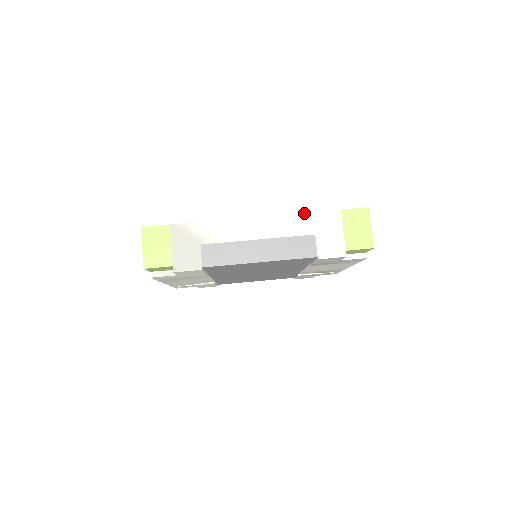
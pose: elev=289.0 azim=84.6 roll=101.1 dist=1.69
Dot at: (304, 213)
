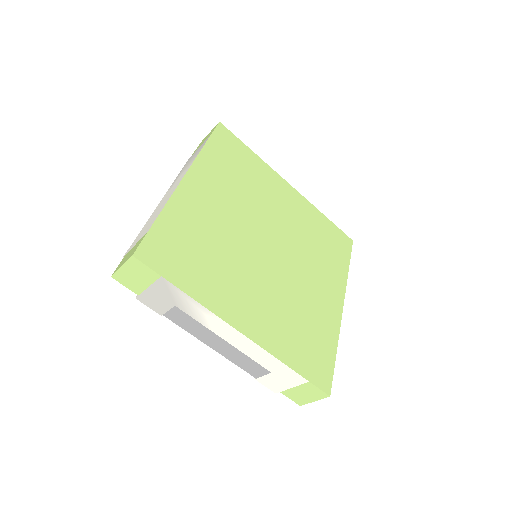
Dot at: (280, 361)
